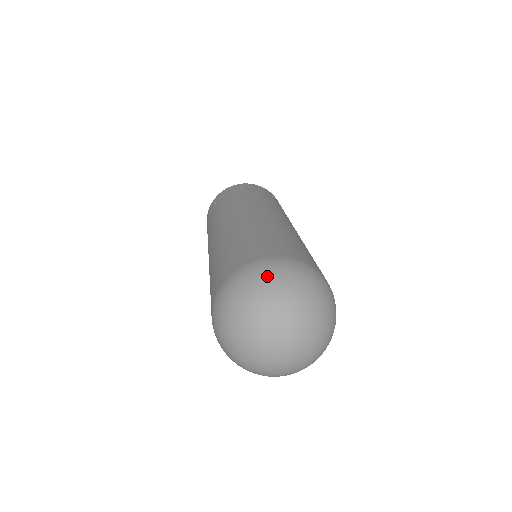
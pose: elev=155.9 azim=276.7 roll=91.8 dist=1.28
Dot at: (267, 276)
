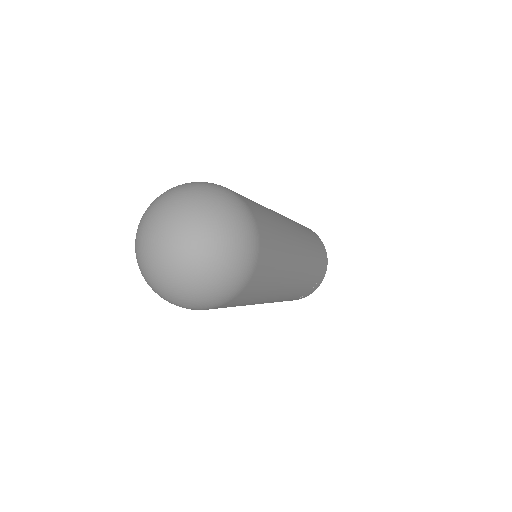
Dot at: (212, 189)
